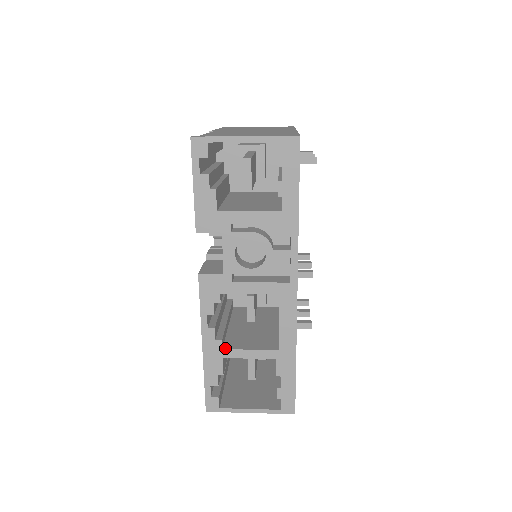
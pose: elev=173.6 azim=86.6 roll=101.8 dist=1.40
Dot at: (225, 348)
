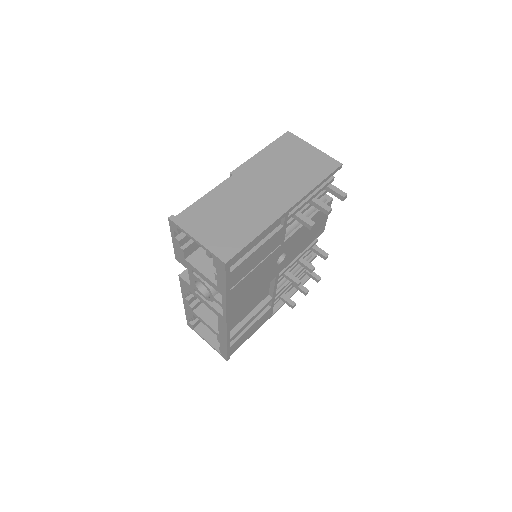
Dot at: (194, 311)
